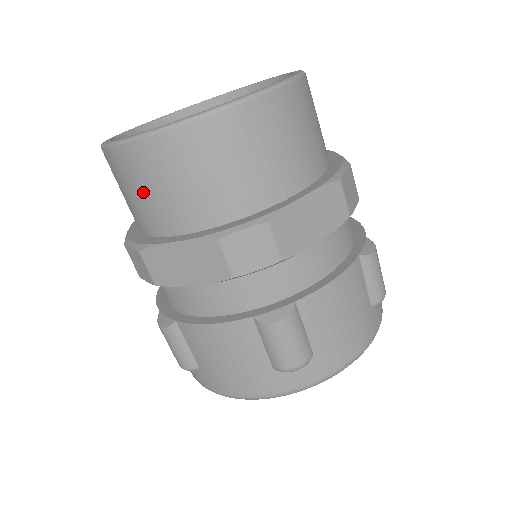
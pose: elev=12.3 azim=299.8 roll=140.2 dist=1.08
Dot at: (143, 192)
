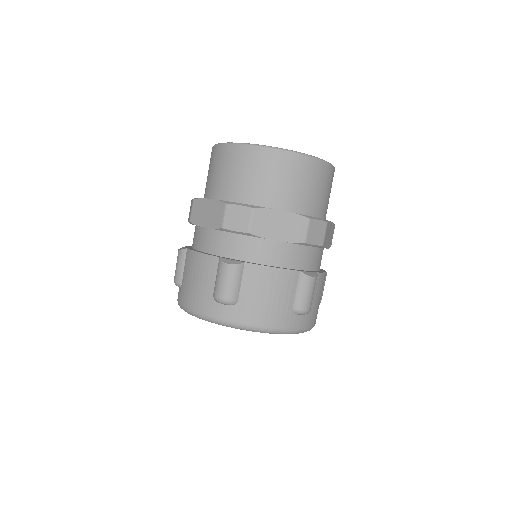
Dot at: (213, 172)
